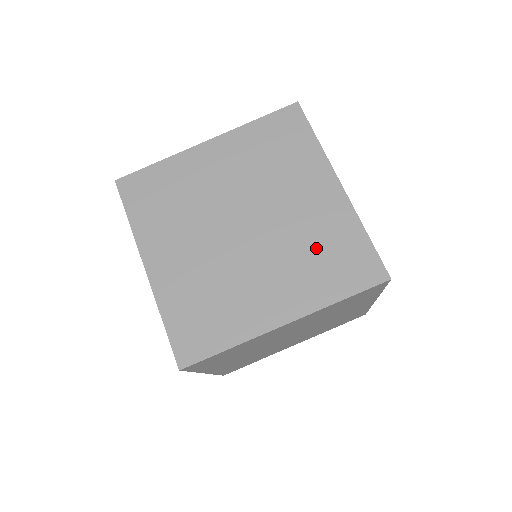
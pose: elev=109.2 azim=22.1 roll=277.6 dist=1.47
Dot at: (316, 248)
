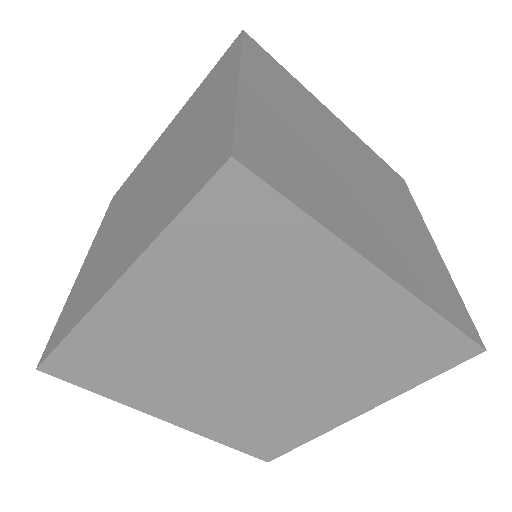
Dot at: (182, 169)
